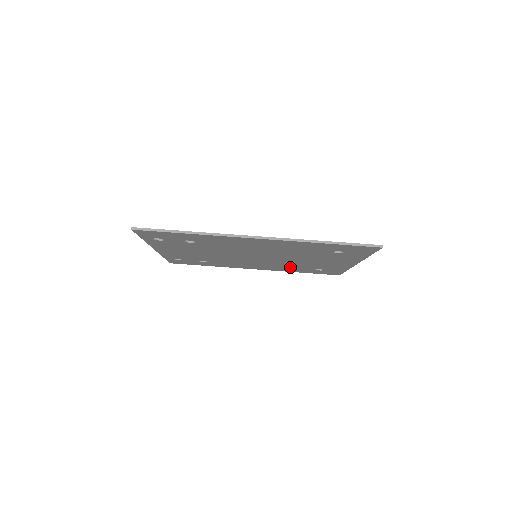
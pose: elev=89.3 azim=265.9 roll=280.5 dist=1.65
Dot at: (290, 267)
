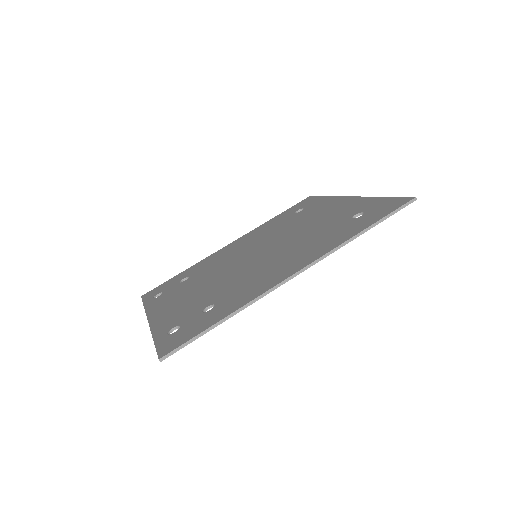
Dot at: occluded
